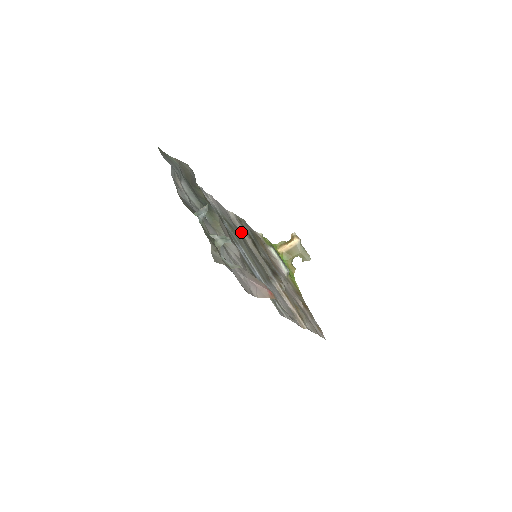
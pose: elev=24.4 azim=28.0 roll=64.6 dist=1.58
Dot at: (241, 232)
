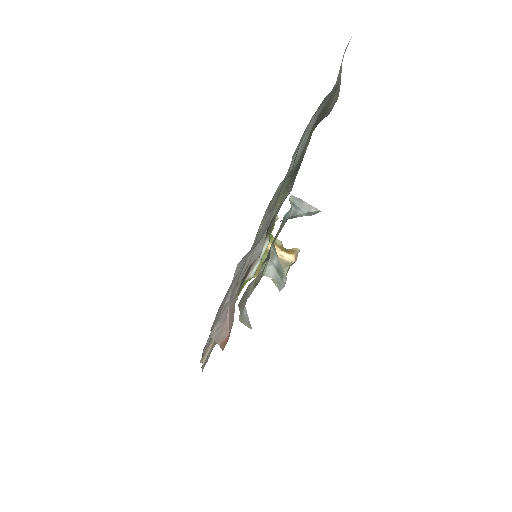
Dot at: occluded
